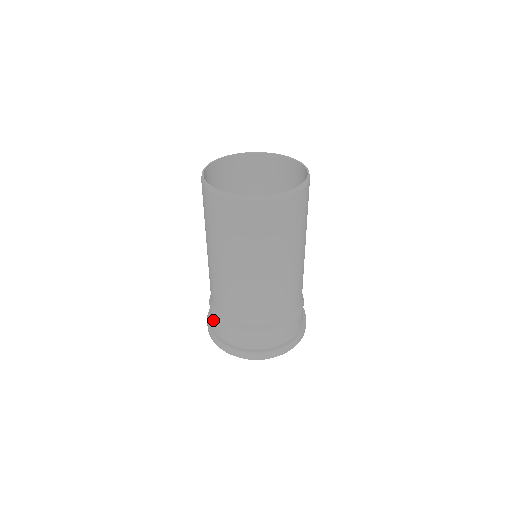
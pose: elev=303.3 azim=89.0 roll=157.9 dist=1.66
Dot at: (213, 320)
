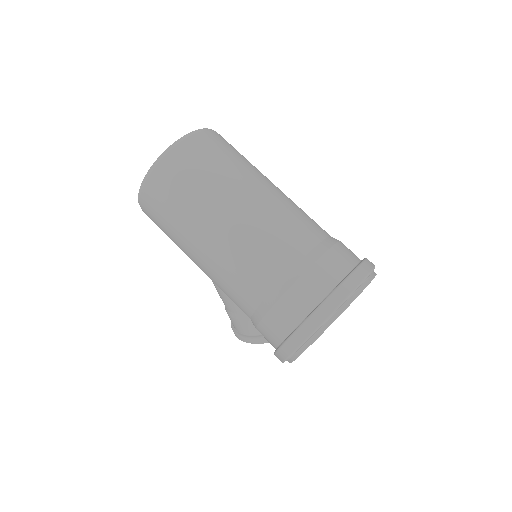
Dot at: (277, 320)
